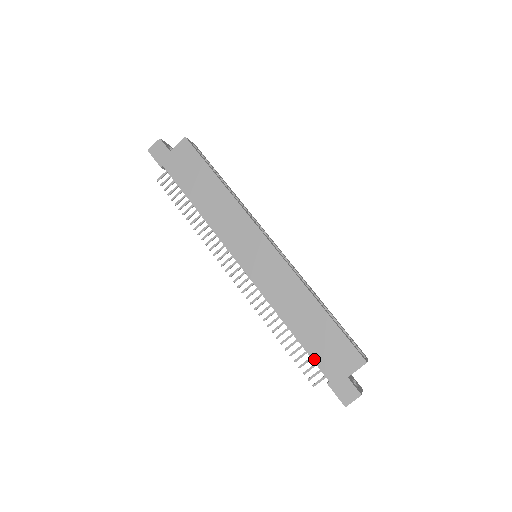
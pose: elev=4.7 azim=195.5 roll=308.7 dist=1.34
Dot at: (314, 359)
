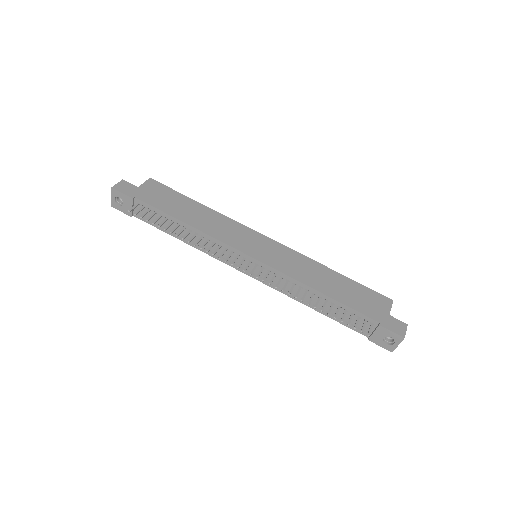
Dot at: (357, 310)
